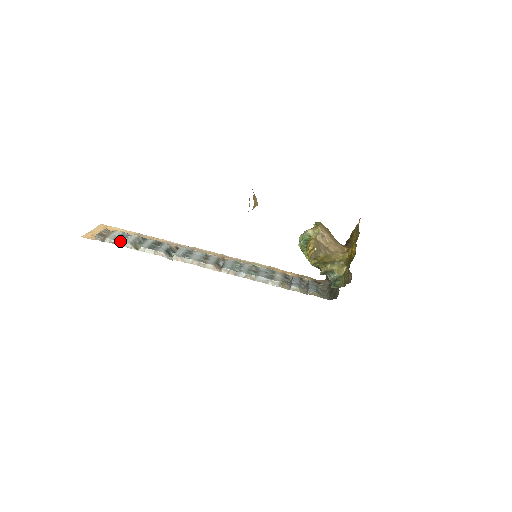
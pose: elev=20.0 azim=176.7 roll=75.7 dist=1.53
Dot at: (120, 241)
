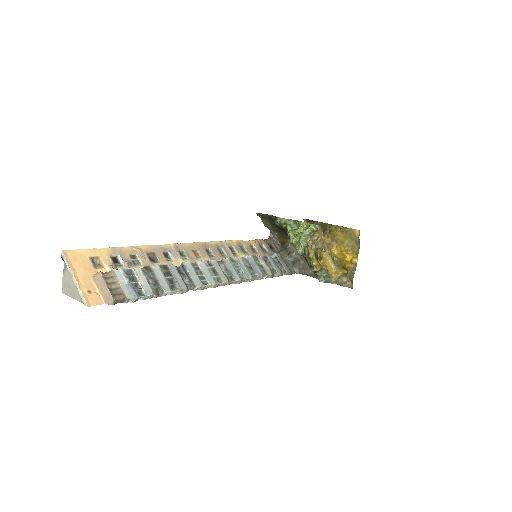
Dot at: (139, 293)
